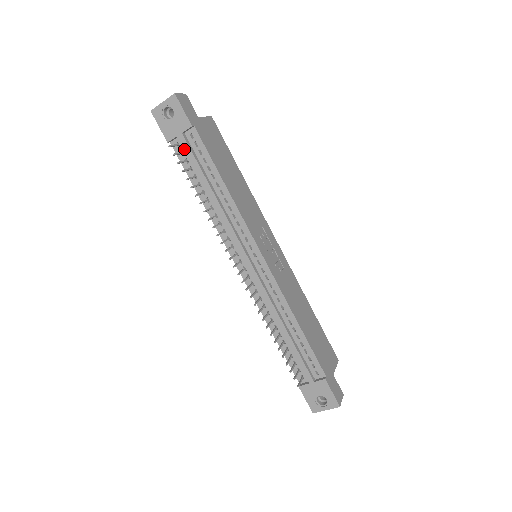
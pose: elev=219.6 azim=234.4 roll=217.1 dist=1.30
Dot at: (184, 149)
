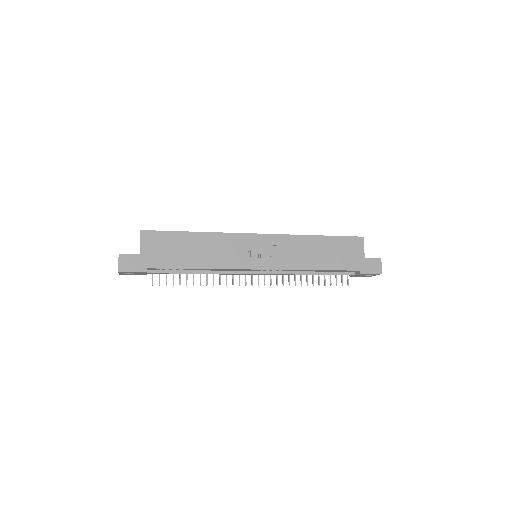
Dot at: occluded
